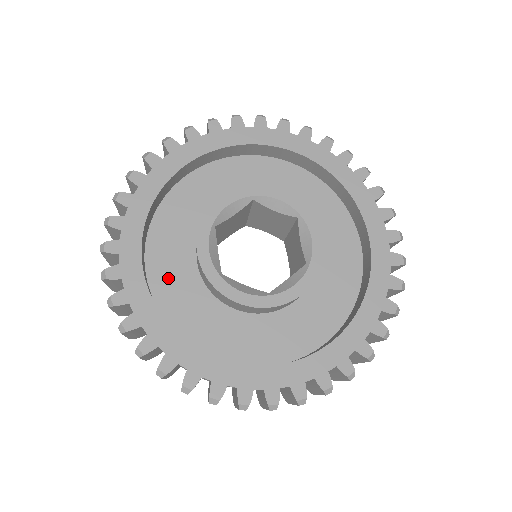
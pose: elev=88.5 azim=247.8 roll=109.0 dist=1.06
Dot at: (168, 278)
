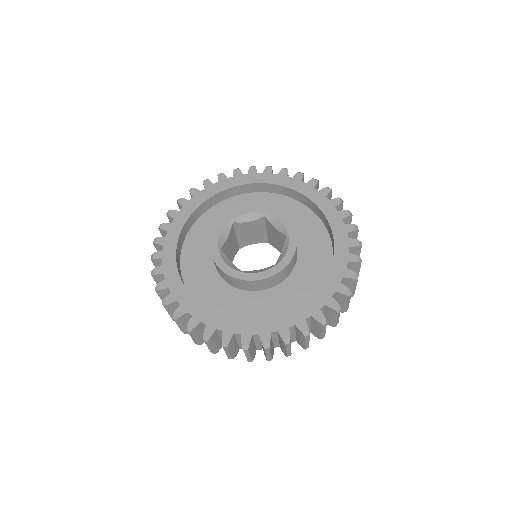
Dot at: (196, 245)
